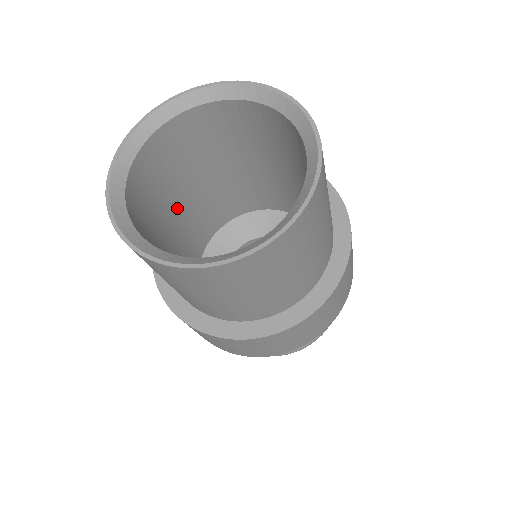
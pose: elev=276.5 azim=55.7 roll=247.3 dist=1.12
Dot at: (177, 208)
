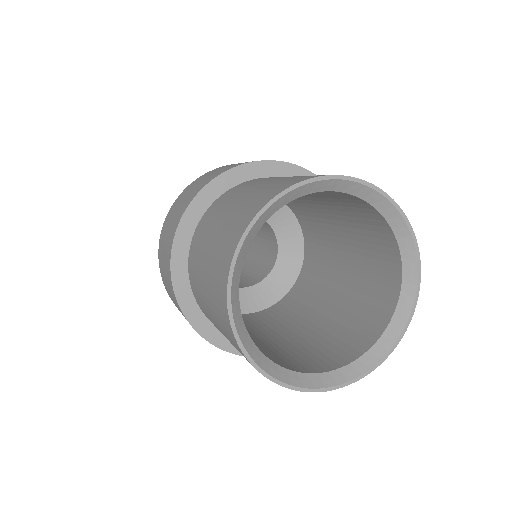
Dot at: occluded
